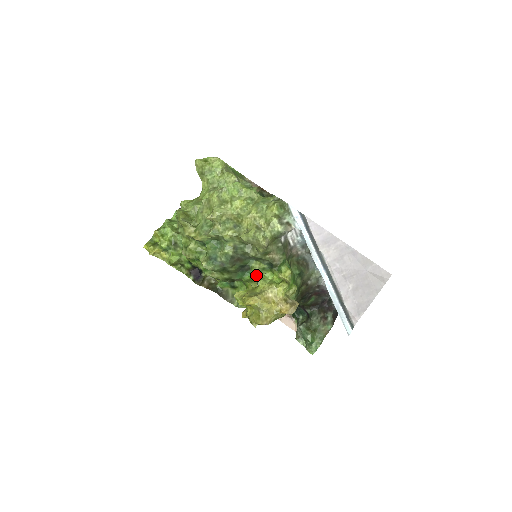
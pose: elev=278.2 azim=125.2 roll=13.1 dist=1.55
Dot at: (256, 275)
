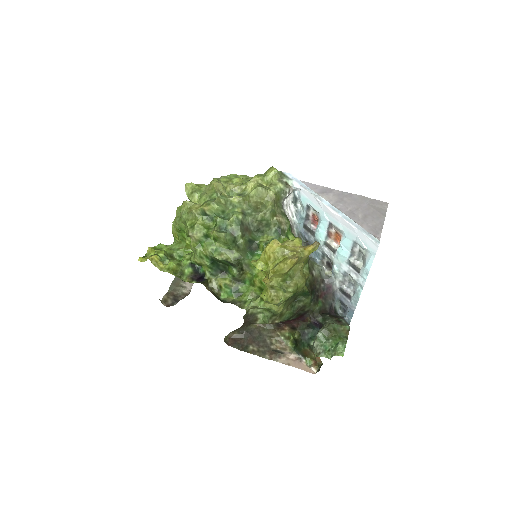
Dot at: occluded
